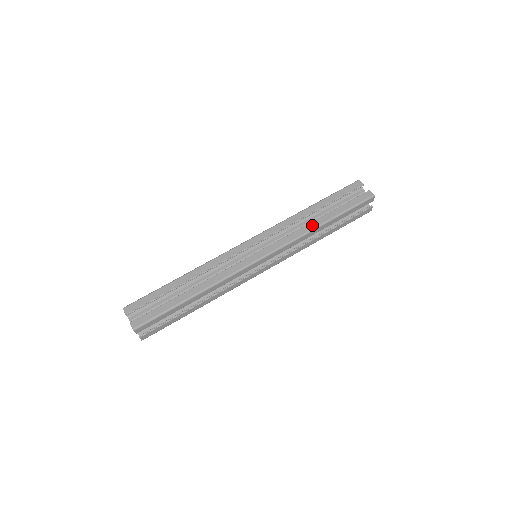
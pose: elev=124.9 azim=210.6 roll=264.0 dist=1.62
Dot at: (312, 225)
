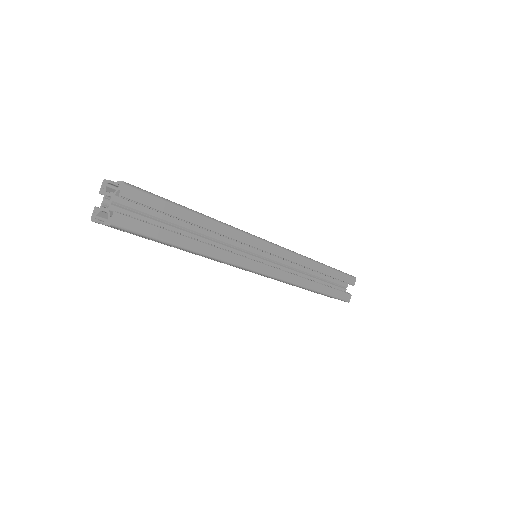
Dot at: (310, 284)
